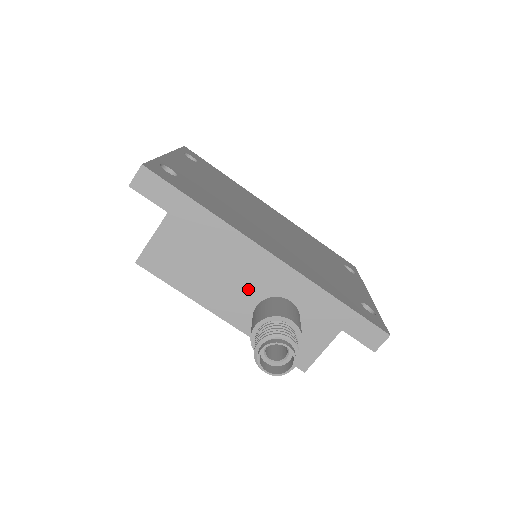
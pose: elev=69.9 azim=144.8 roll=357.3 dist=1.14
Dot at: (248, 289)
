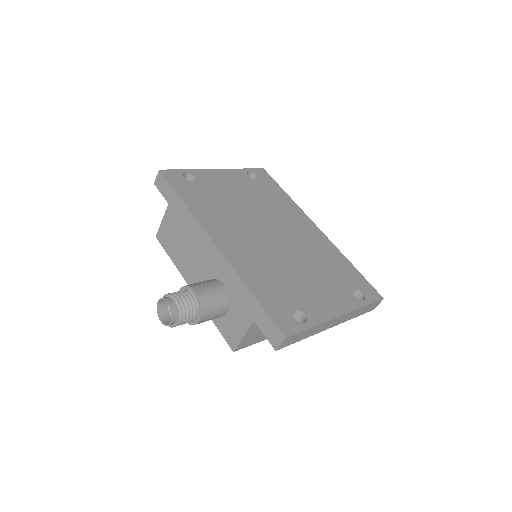
Dot at: (203, 269)
